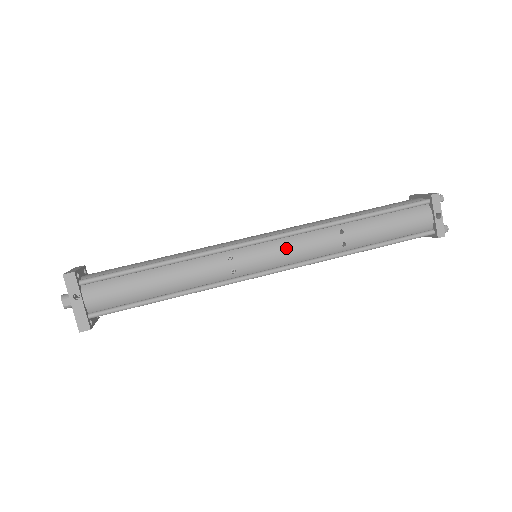
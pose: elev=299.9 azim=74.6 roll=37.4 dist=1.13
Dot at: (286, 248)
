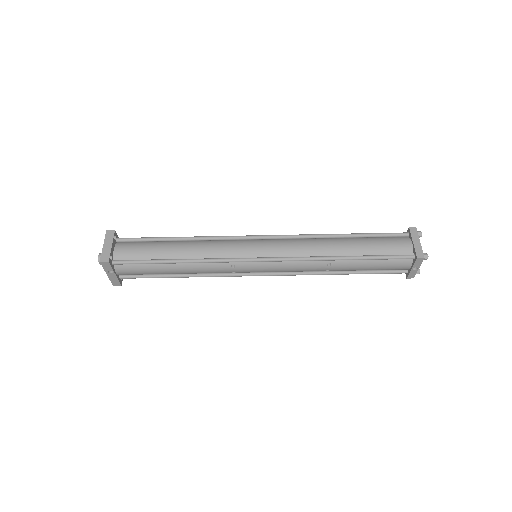
Dot at: (280, 268)
